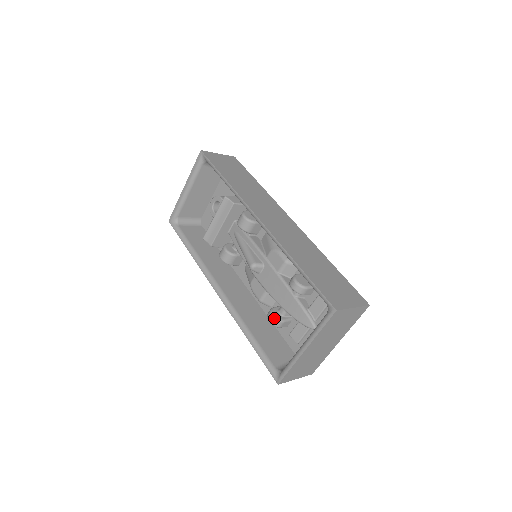
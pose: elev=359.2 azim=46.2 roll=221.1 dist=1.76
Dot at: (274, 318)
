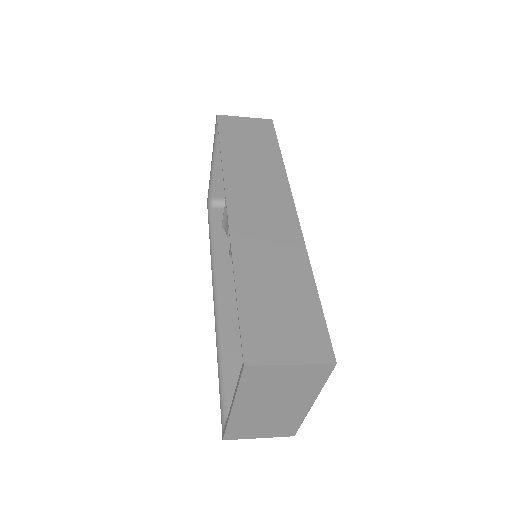
Dot at: occluded
